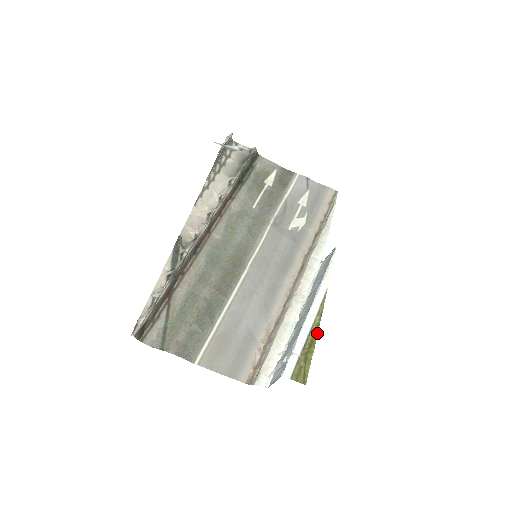
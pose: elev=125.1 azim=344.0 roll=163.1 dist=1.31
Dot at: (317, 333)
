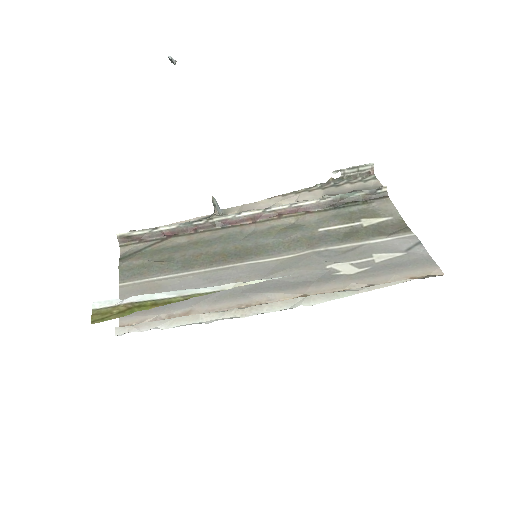
Dot at: occluded
